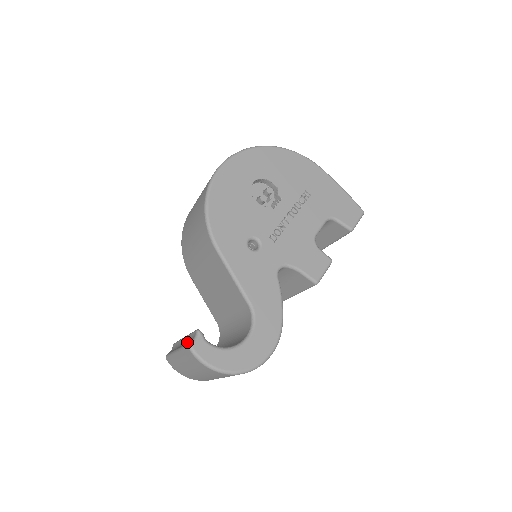
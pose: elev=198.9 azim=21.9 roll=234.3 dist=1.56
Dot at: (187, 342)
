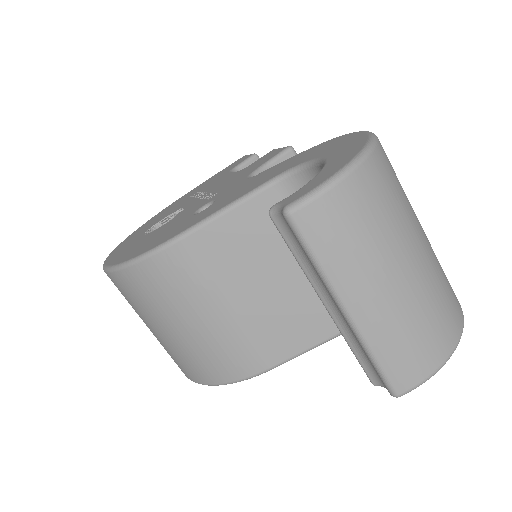
Dot at: (302, 252)
